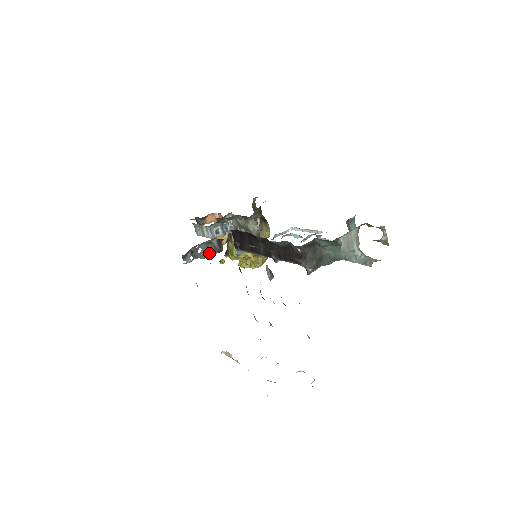
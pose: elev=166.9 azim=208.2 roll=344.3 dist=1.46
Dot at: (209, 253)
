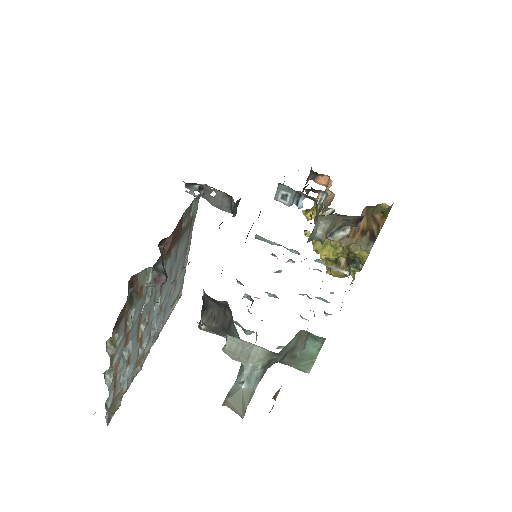
Dot at: (222, 206)
